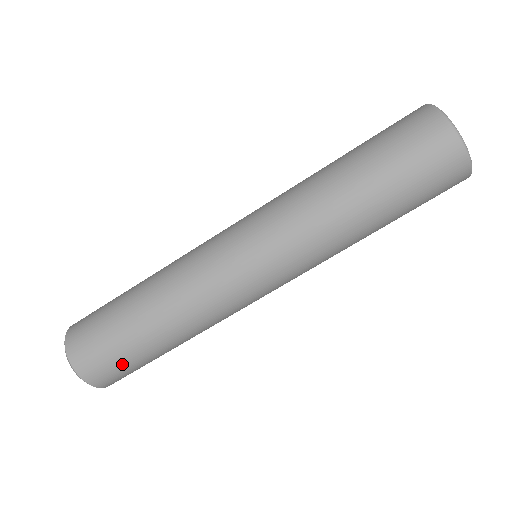
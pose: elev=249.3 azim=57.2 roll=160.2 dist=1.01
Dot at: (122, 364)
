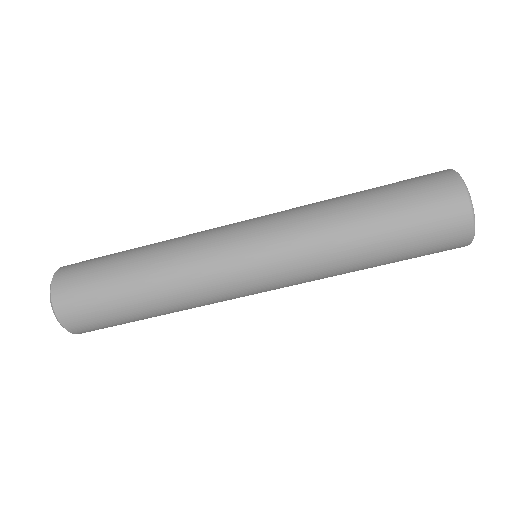
Dot at: occluded
